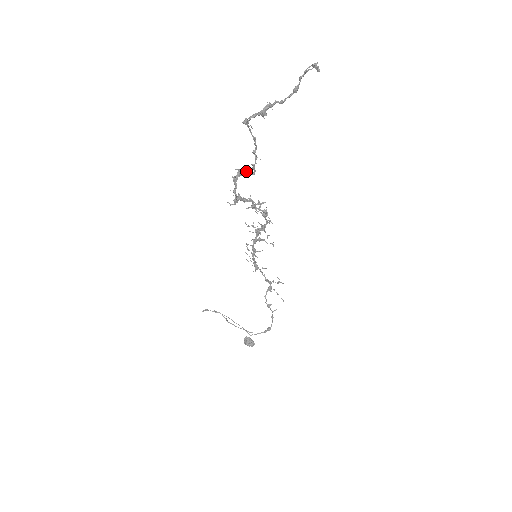
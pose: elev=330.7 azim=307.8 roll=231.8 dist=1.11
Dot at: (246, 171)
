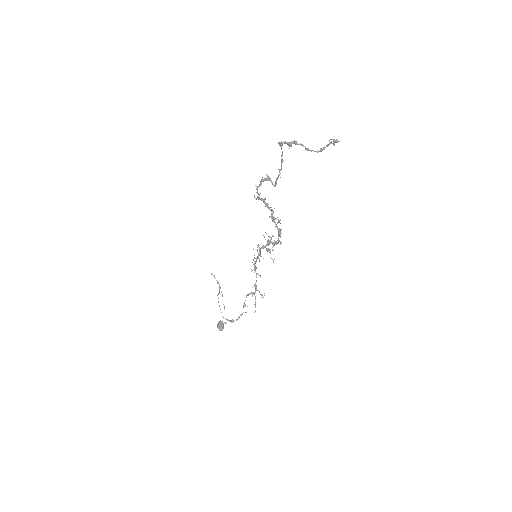
Dot at: (271, 180)
